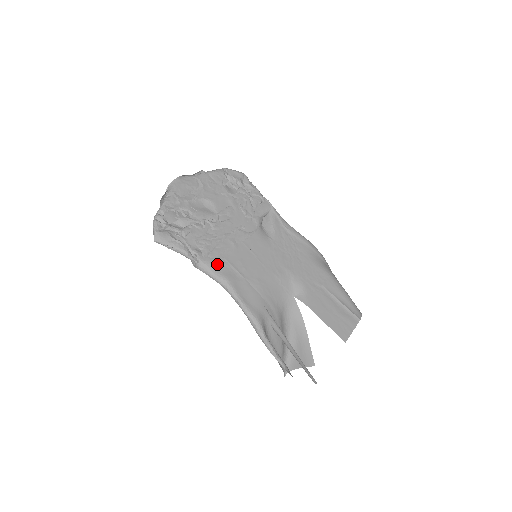
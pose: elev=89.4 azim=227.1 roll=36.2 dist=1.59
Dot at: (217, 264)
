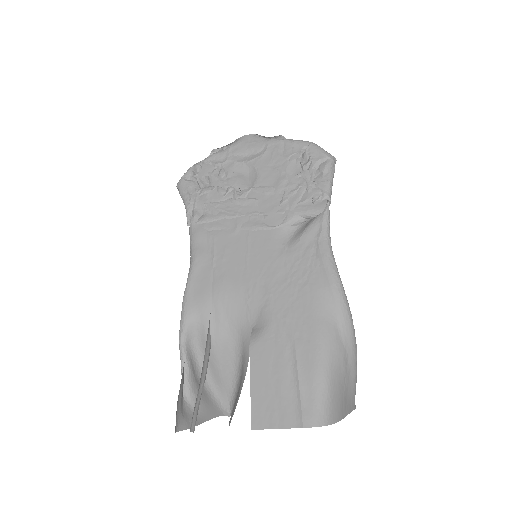
Dot at: (201, 237)
